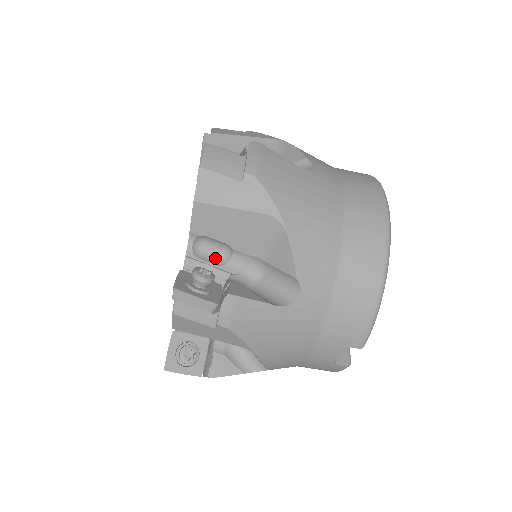
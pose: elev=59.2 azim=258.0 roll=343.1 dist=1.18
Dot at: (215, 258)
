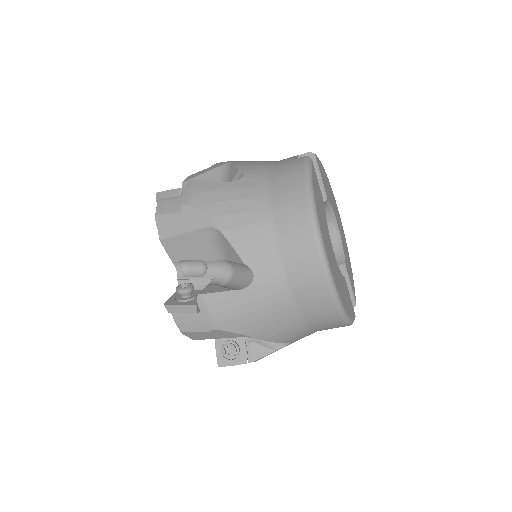
Dot at: occluded
